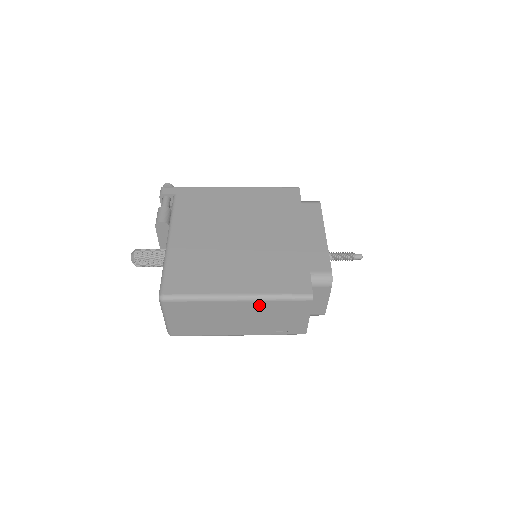
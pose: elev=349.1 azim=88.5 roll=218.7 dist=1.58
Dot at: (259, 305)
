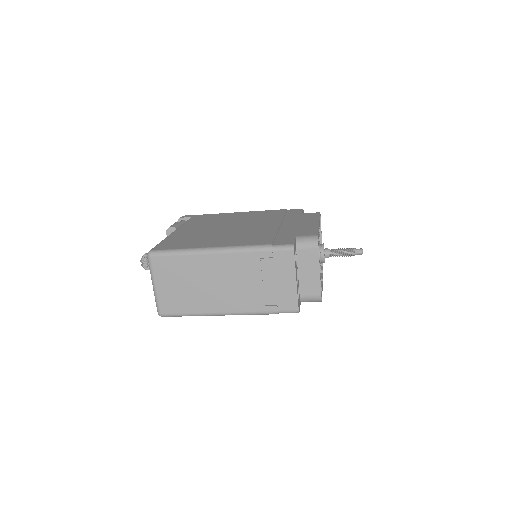
Dot at: (241, 259)
